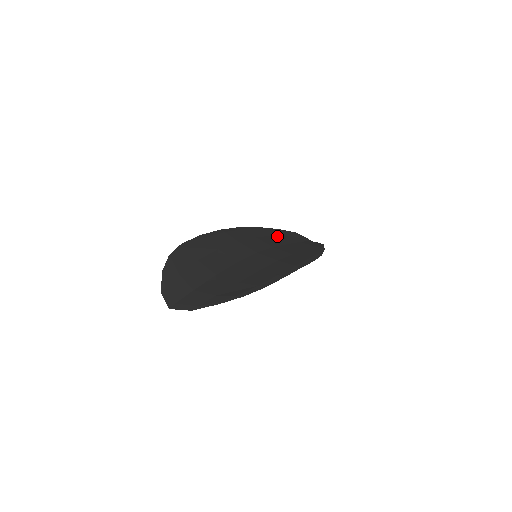
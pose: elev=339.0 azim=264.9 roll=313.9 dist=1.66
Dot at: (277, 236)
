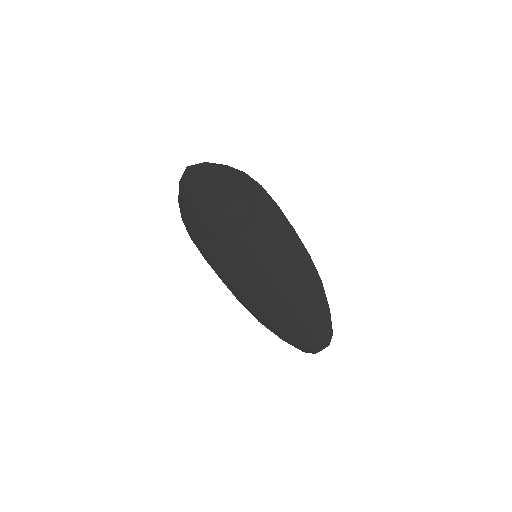
Dot at: (279, 315)
